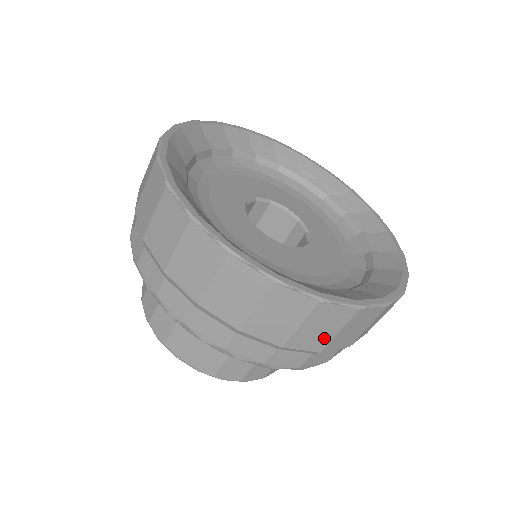
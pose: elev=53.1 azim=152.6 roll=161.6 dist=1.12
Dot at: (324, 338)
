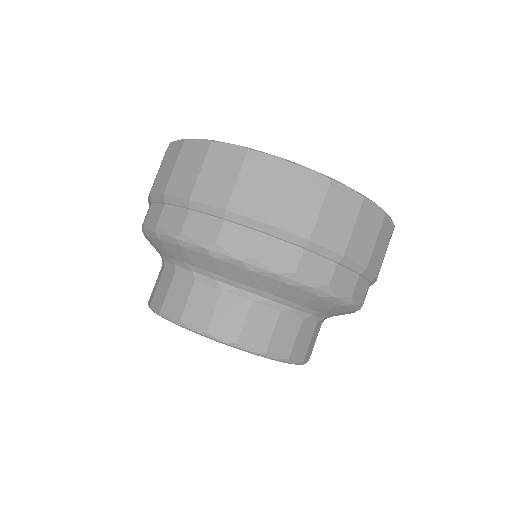
Dot at: (380, 258)
